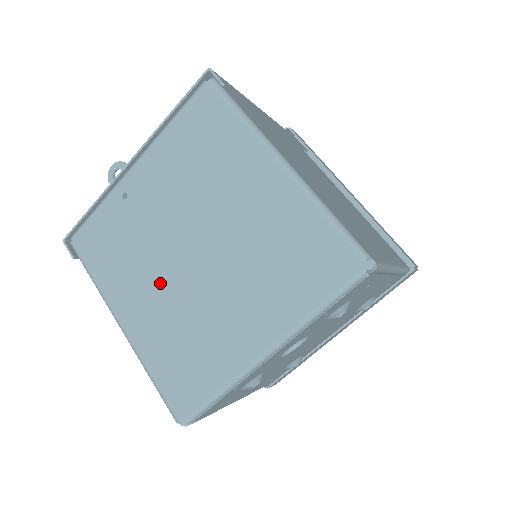
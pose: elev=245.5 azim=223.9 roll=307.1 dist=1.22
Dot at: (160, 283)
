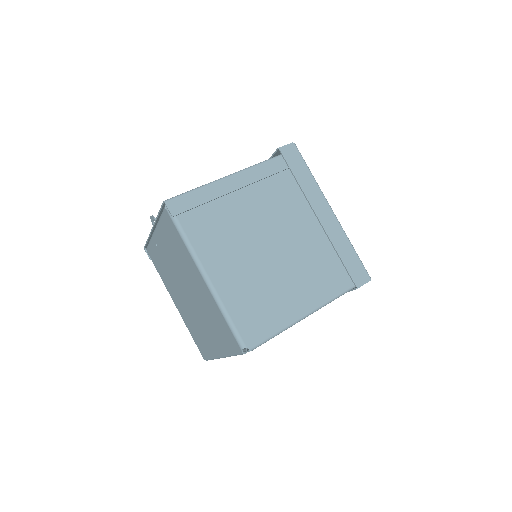
Dot at: (181, 298)
